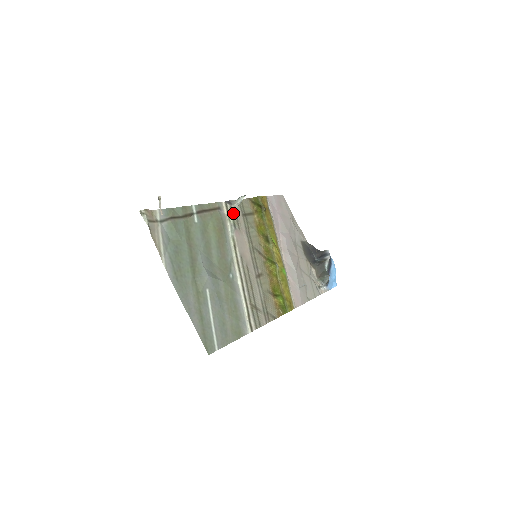
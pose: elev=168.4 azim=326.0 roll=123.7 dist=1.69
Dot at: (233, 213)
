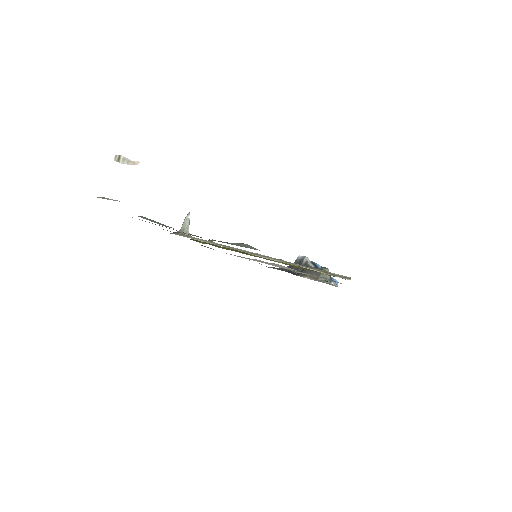
Dot at: occluded
